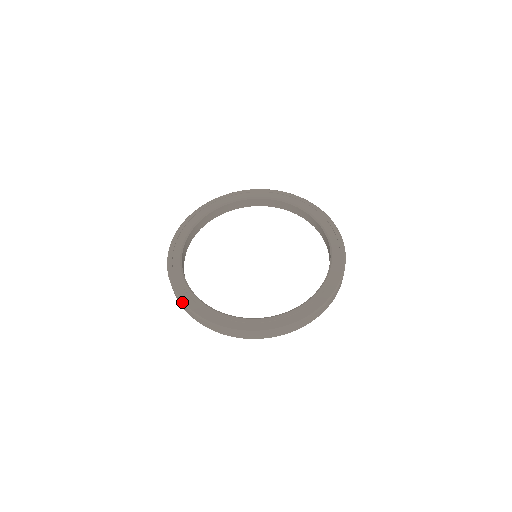
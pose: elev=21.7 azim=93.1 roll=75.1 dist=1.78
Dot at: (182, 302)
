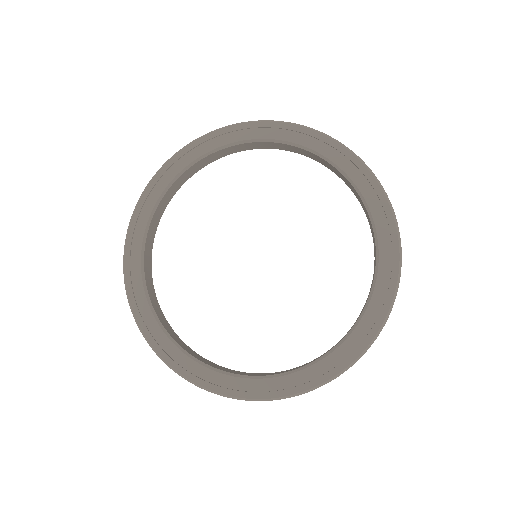
Dot at: (138, 326)
